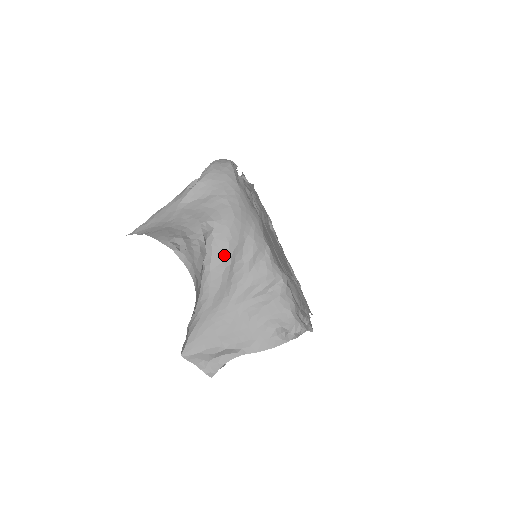
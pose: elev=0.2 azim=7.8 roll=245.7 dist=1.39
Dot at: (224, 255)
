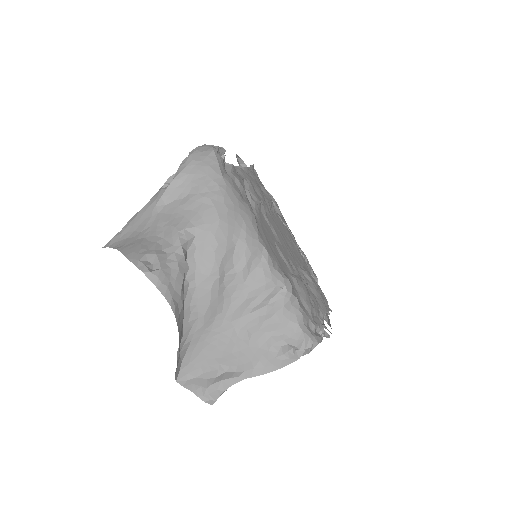
Dot at: (210, 267)
